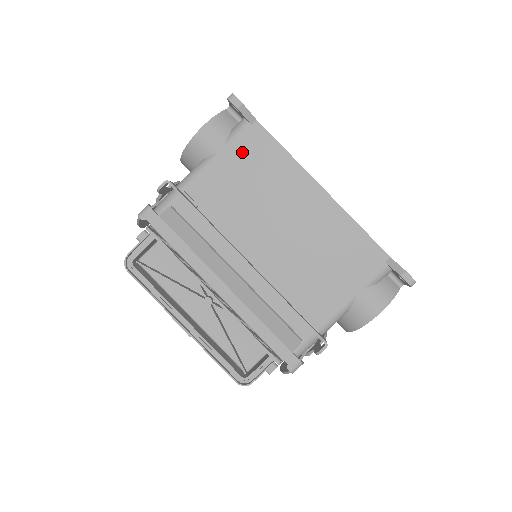
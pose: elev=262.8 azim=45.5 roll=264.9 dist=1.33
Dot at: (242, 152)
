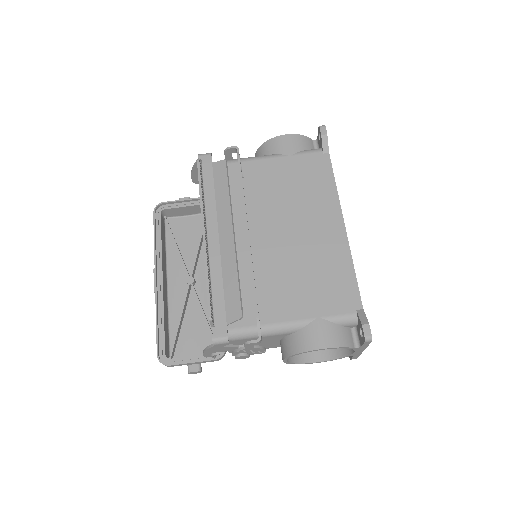
Dot at: (303, 165)
